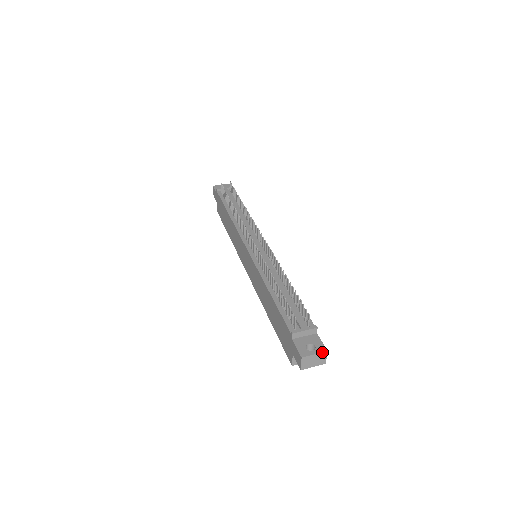
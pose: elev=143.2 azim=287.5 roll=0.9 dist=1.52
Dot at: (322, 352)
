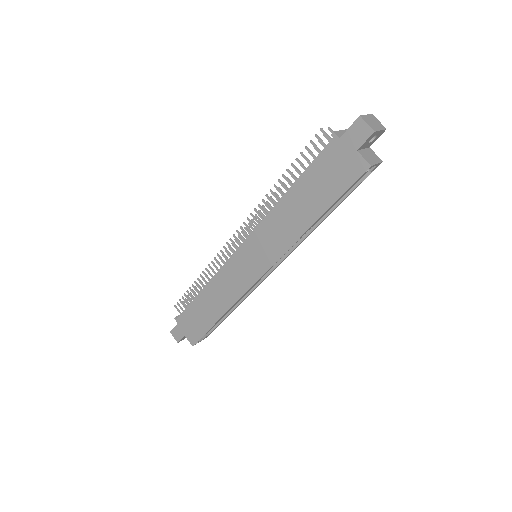
Dot at: (369, 114)
